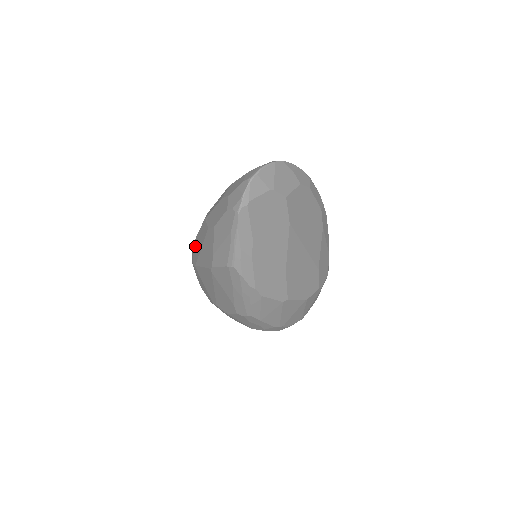
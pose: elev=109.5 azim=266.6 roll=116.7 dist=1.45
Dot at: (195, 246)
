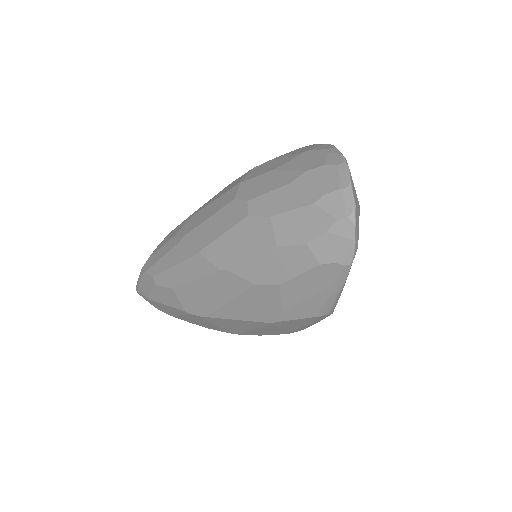
Dot at: (188, 295)
